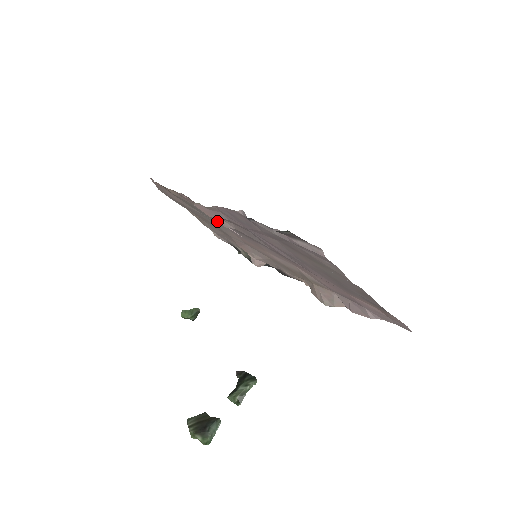
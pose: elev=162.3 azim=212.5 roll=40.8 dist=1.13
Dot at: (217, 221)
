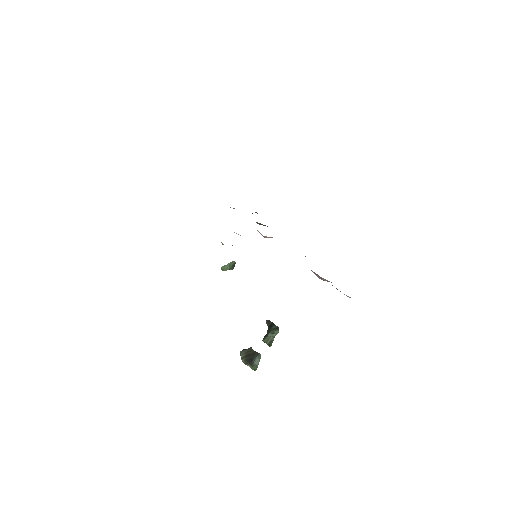
Dot at: occluded
